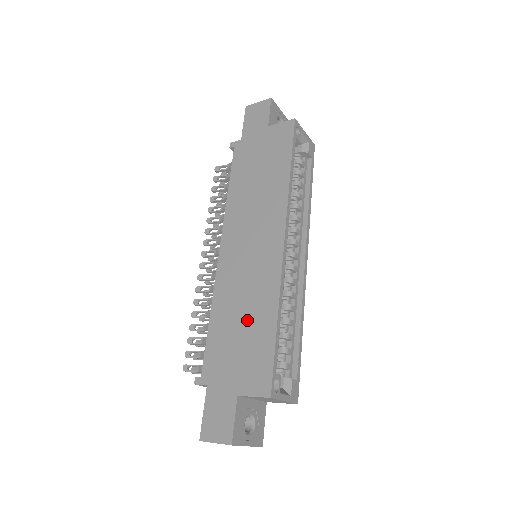
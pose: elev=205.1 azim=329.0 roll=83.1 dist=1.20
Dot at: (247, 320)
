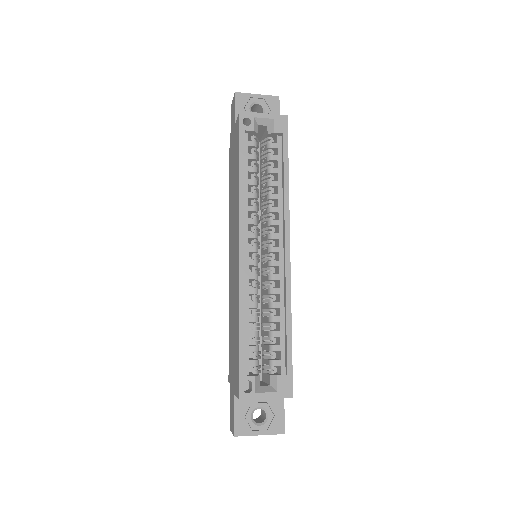
Dot at: (234, 326)
